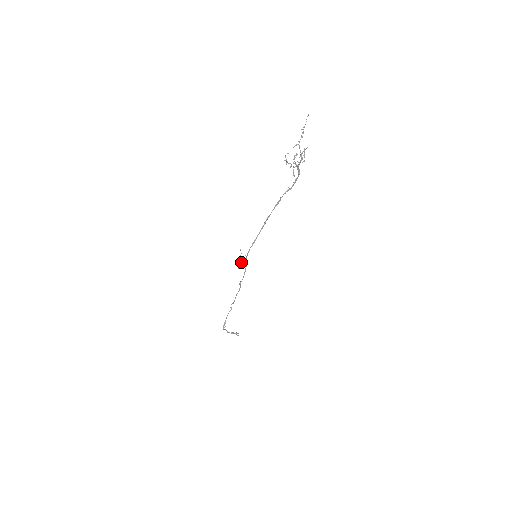
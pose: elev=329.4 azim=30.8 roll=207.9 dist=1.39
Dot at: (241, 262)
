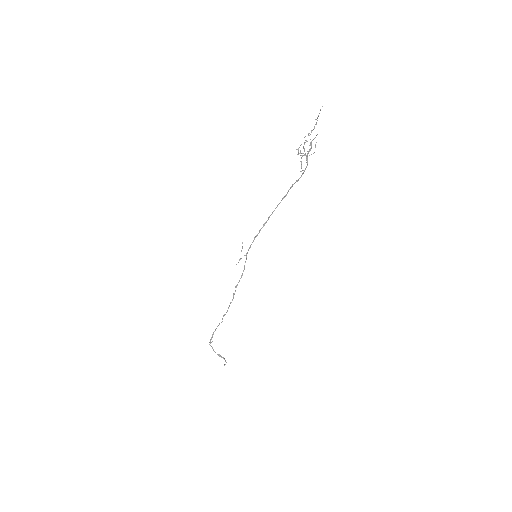
Dot at: (240, 259)
